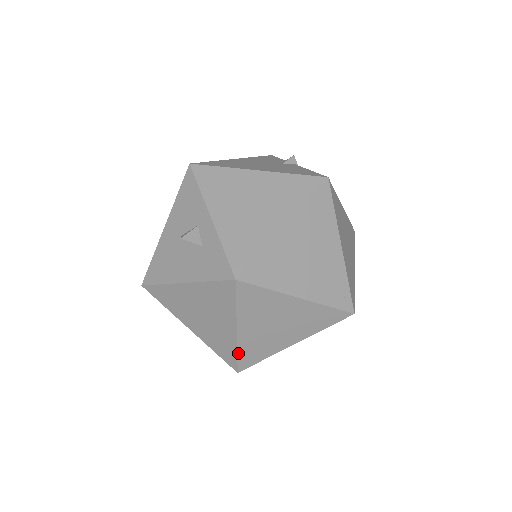
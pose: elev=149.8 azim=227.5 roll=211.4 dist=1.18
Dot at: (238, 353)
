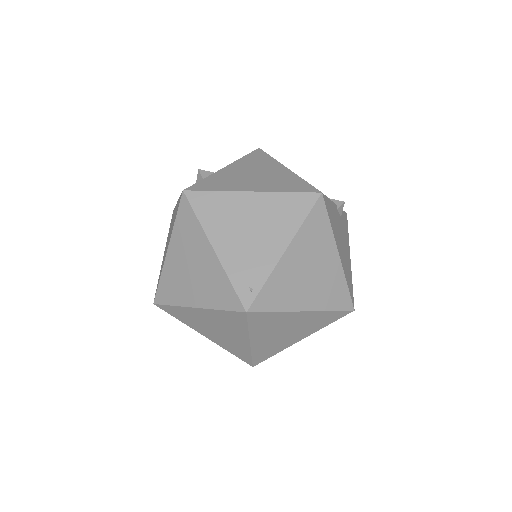
Dot at: (161, 279)
